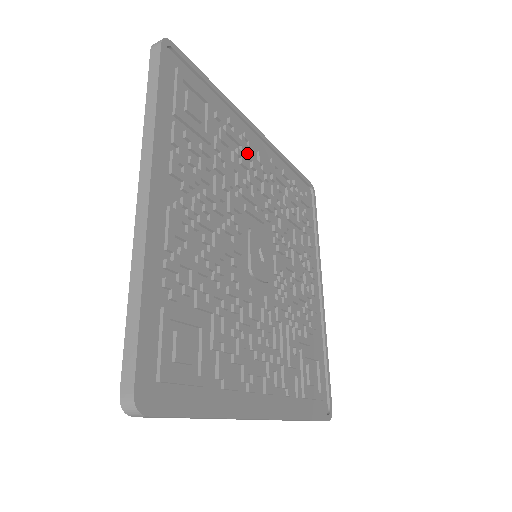
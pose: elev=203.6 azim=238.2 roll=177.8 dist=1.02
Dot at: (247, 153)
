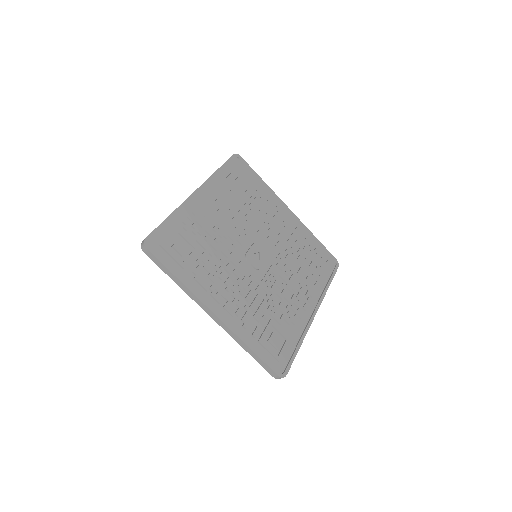
Dot at: (275, 215)
